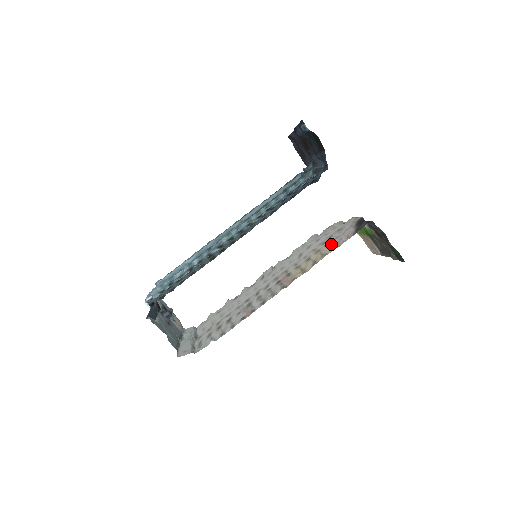
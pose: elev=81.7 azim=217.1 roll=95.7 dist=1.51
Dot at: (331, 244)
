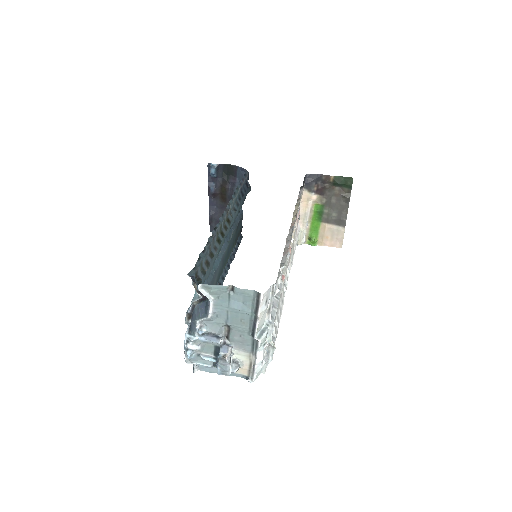
Dot at: (298, 199)
